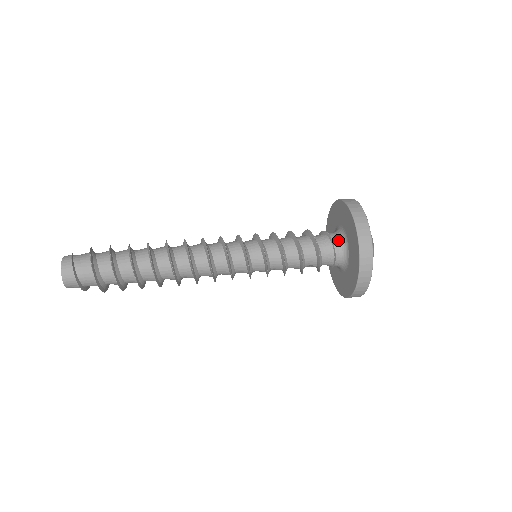
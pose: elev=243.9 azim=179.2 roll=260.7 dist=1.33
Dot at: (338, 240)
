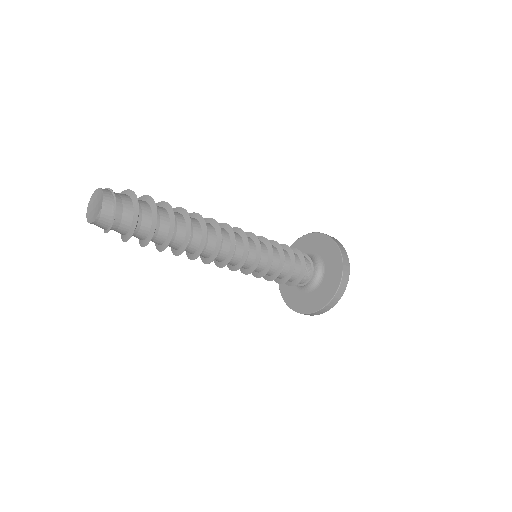
Dot at: (316, 271)
